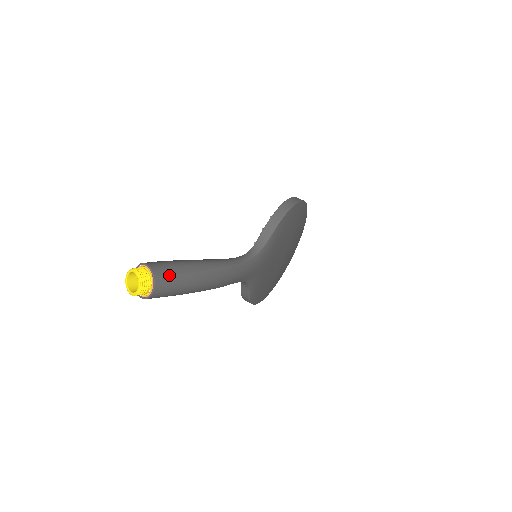
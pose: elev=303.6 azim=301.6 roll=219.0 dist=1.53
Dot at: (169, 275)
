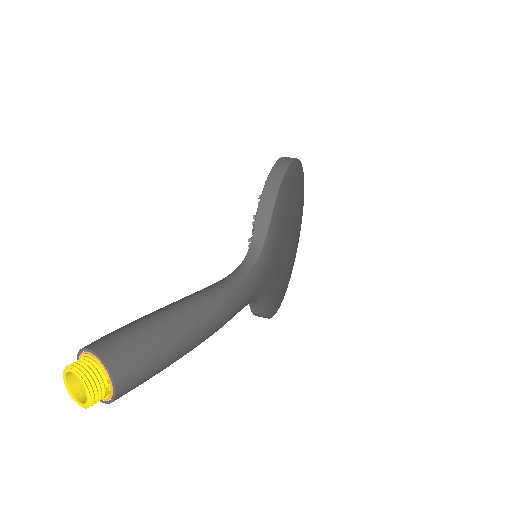
Dot at: (133, 353)
